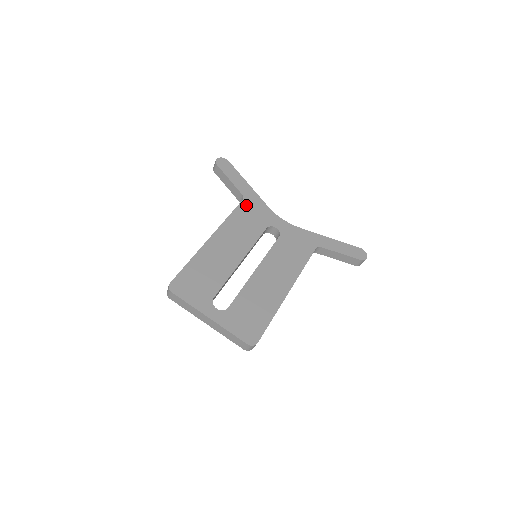
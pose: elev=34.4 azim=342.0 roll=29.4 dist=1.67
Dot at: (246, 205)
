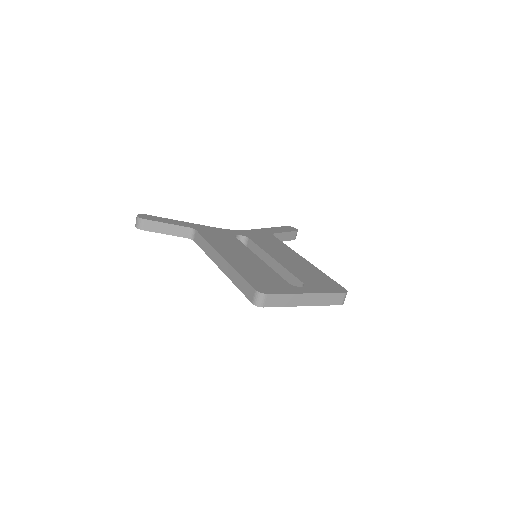
Dot at: (203, 231)
